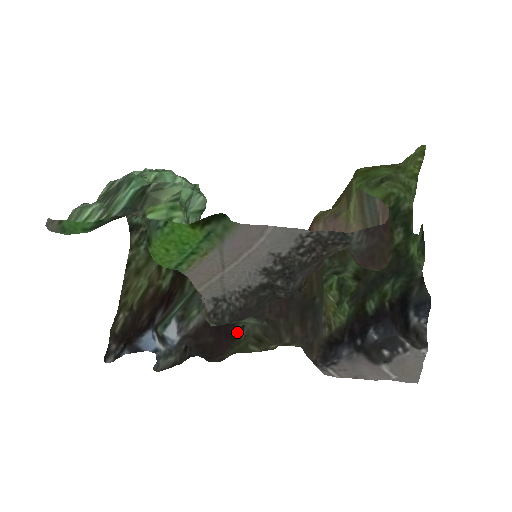
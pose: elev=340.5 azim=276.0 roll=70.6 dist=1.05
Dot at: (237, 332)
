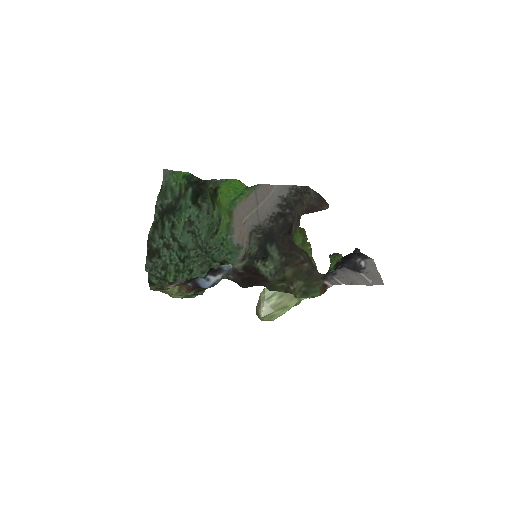
Dot at: occluded
